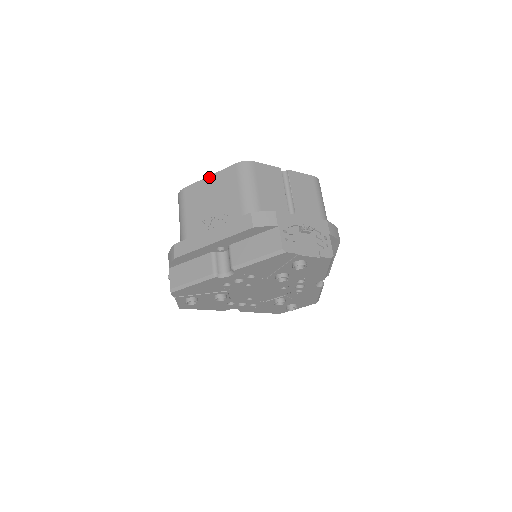
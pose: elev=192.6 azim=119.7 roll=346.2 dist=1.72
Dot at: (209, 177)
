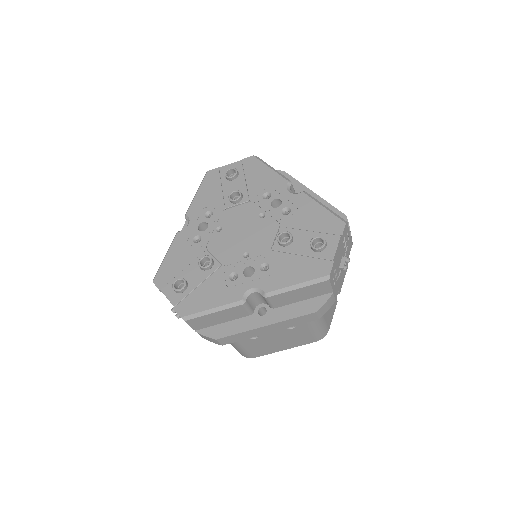
Dot at: occluded
